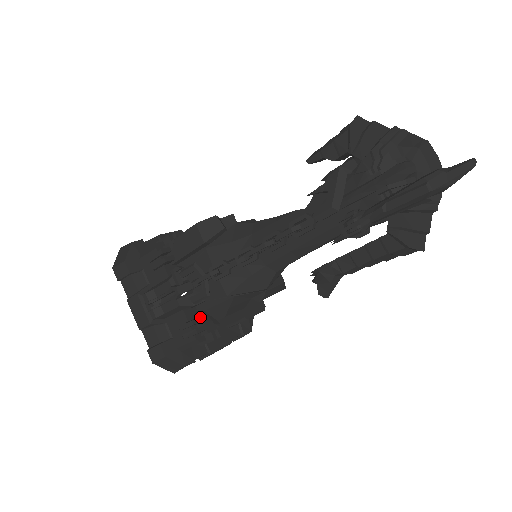
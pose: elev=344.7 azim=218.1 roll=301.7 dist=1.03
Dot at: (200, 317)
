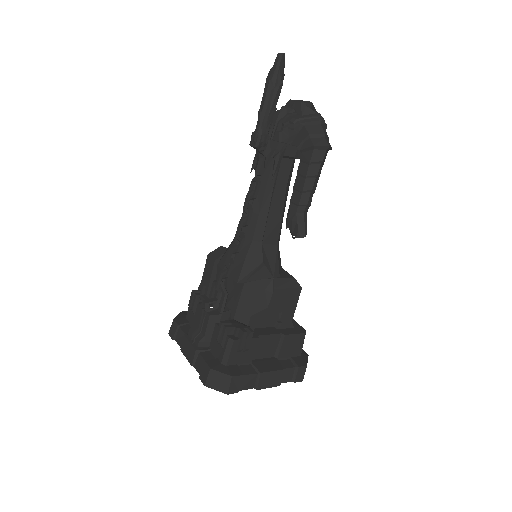
Dot at: (229, 321)
